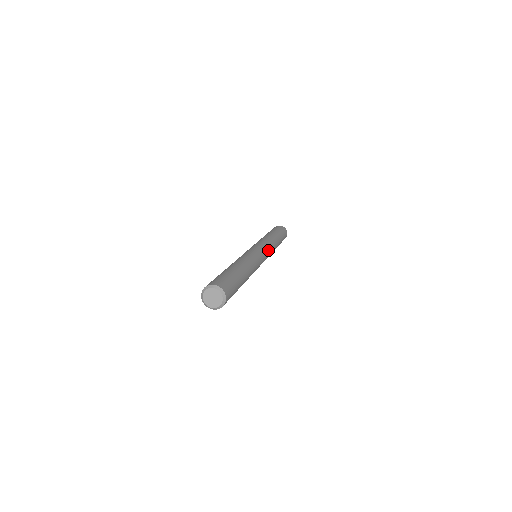
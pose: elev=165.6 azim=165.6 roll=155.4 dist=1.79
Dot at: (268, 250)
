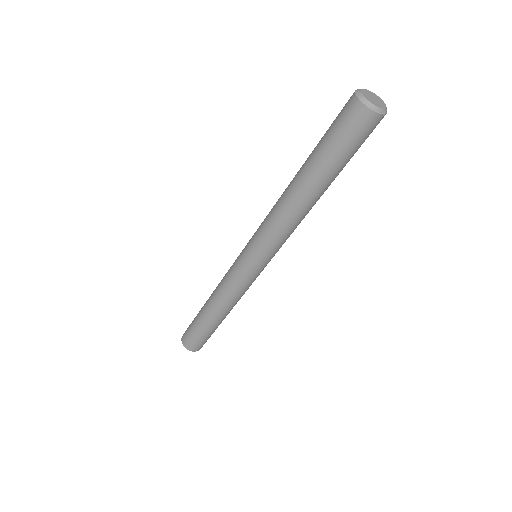
Dot at: occluded
